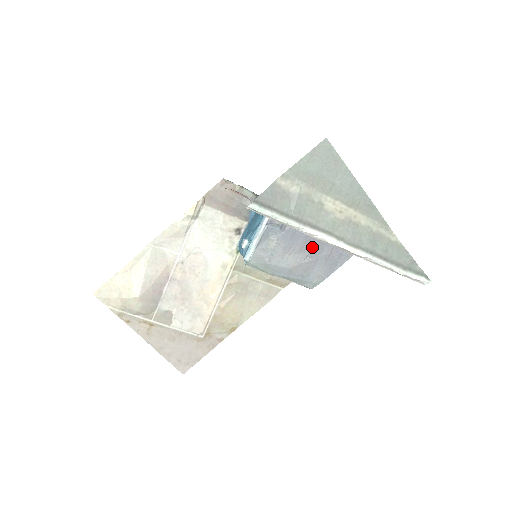
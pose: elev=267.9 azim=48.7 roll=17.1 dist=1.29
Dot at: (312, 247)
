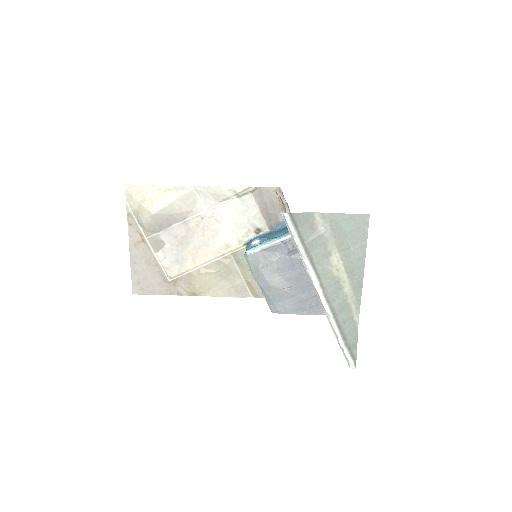
Dot at: (298, 284)
